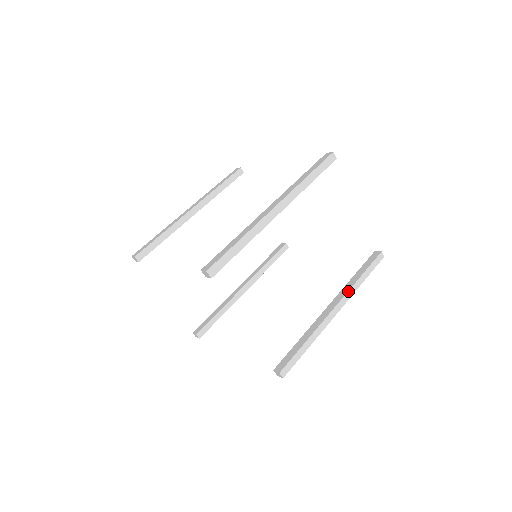
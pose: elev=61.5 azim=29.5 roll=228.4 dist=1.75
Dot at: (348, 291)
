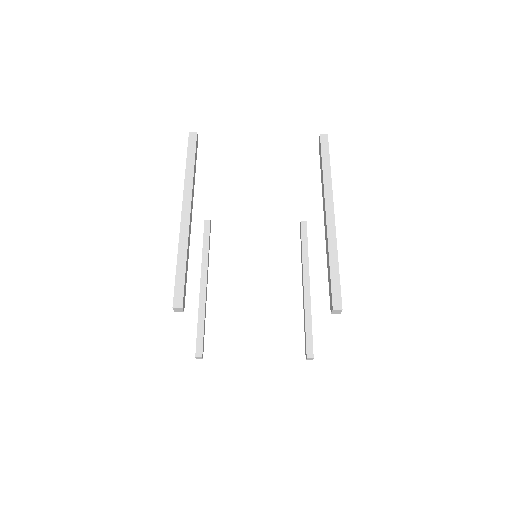
Dot at: (324, 190)
